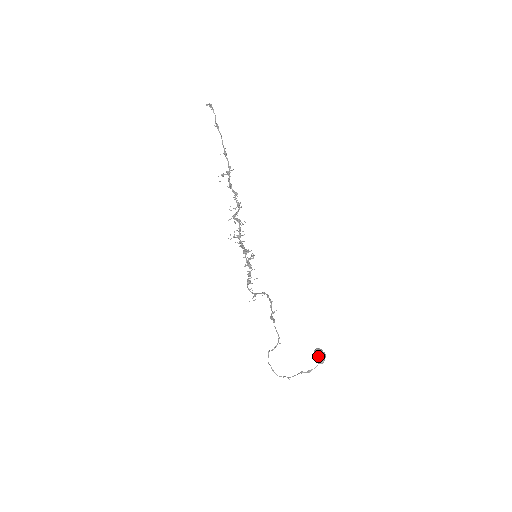
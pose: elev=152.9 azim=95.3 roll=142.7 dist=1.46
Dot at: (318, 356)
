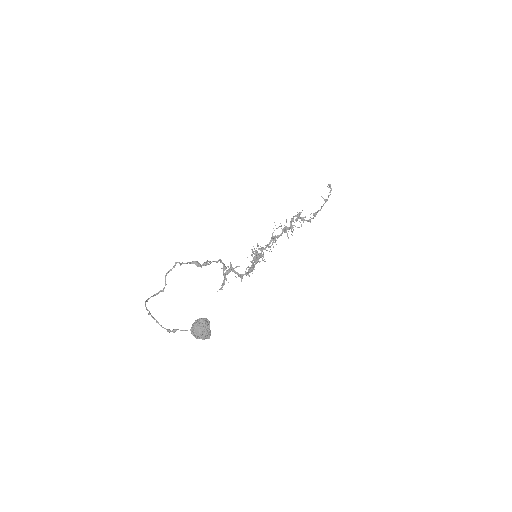
Dot at: (197, 320)
